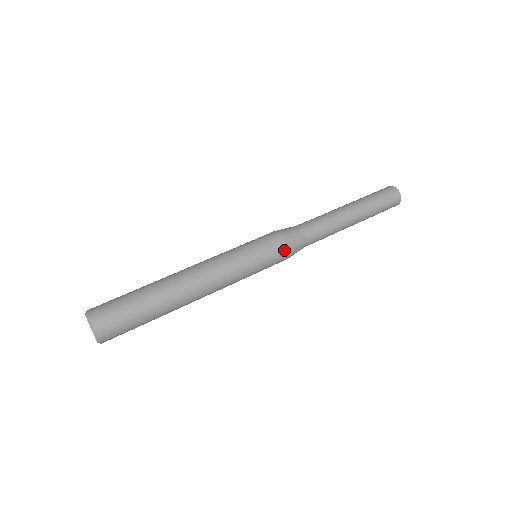
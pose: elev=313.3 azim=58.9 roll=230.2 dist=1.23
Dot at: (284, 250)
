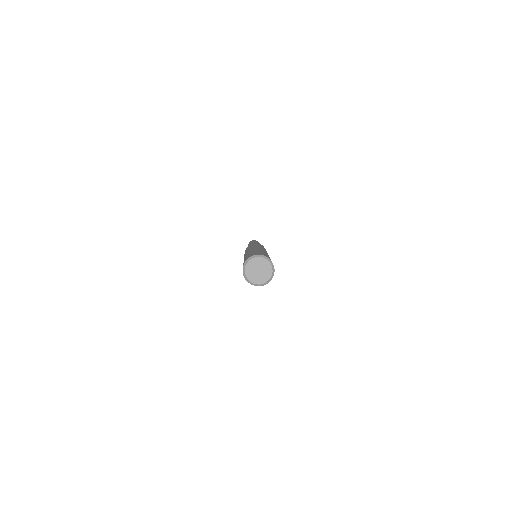
Dot at: occluded
